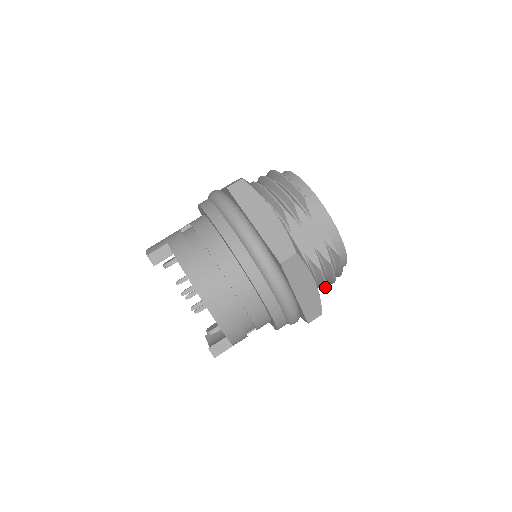
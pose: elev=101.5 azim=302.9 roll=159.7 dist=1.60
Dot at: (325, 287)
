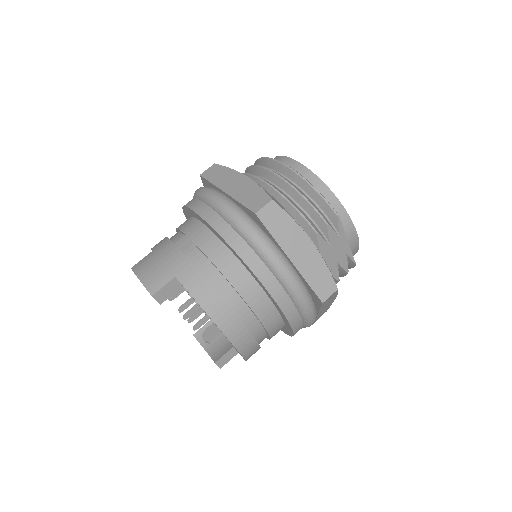
Dot at: occluded
